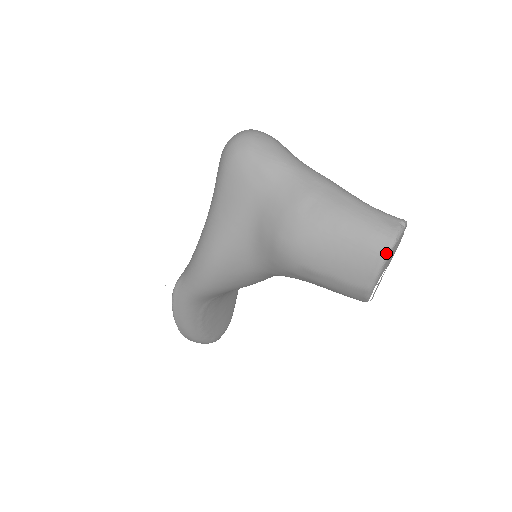
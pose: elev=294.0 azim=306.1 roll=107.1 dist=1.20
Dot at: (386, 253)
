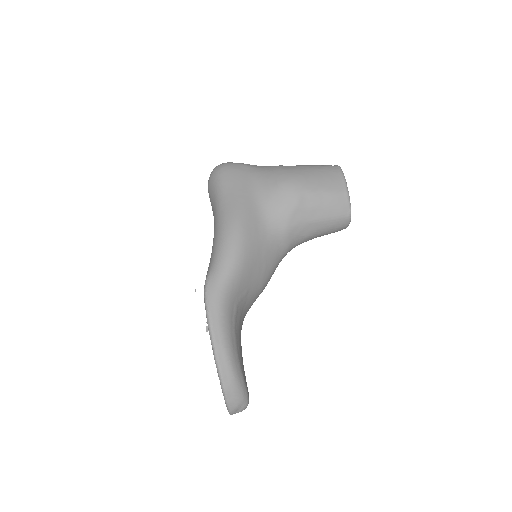
Dot at: (340, 169)
